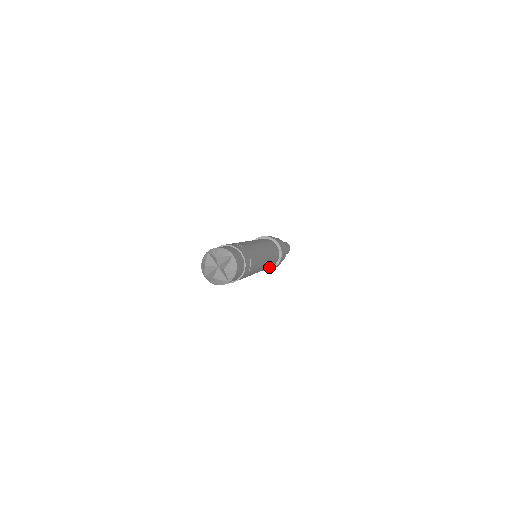
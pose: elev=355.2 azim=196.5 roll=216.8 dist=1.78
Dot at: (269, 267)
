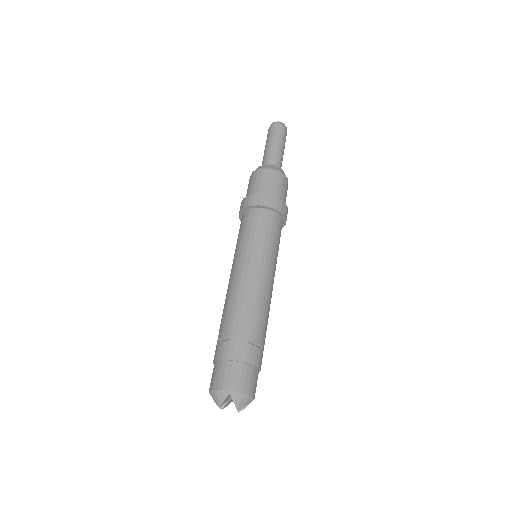
Dot at: occluded
